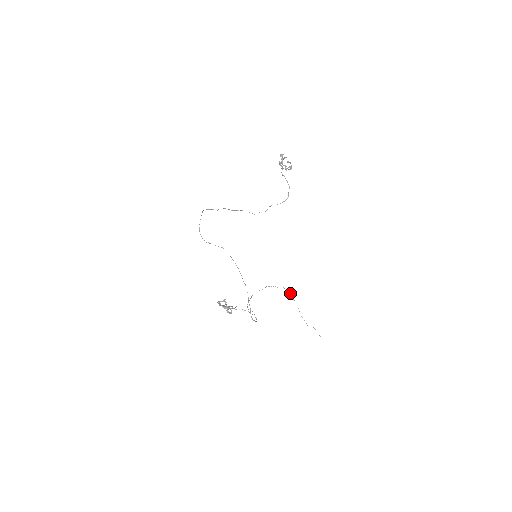
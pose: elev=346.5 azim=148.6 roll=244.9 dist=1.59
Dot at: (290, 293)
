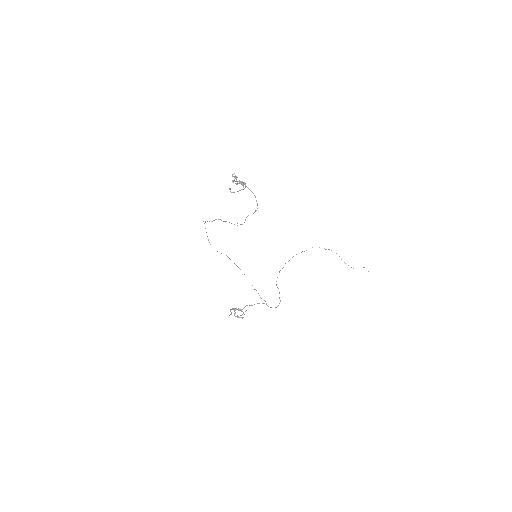
Dot at: (324, 248)
